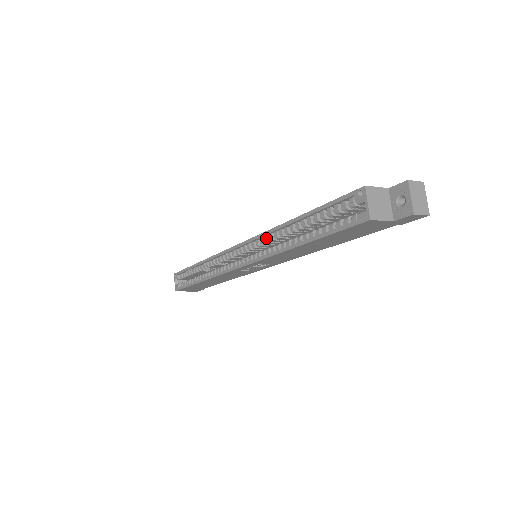
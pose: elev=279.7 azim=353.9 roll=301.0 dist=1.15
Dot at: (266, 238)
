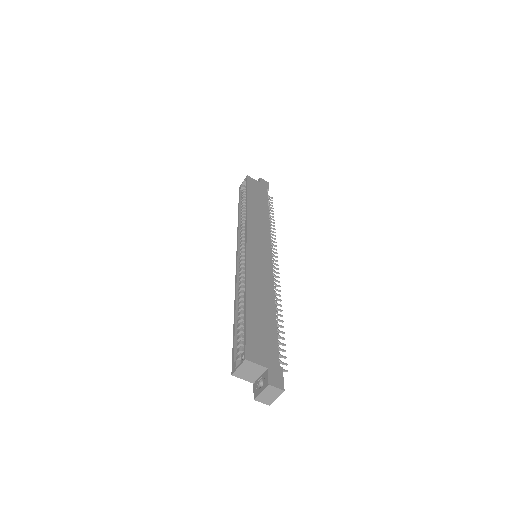
Dot at: occluded
